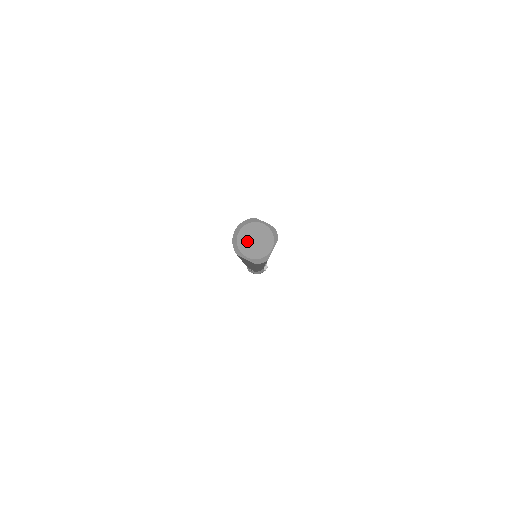
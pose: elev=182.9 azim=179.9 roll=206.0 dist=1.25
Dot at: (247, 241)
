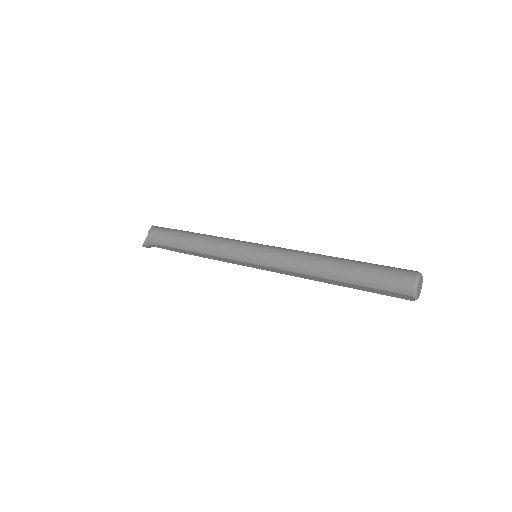
Dot at: (419, 288)
